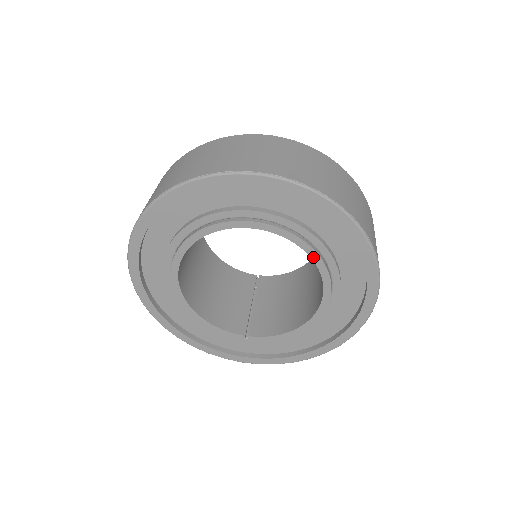
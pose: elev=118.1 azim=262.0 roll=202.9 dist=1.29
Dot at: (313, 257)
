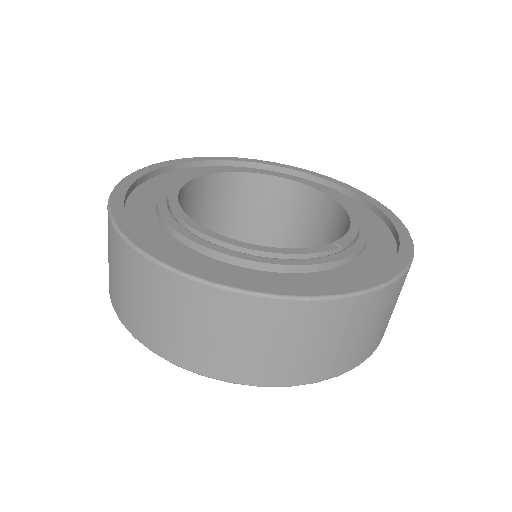
Dot at: (272, 175)
